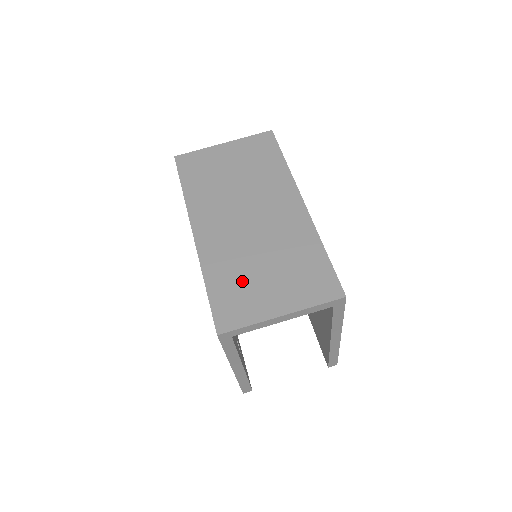
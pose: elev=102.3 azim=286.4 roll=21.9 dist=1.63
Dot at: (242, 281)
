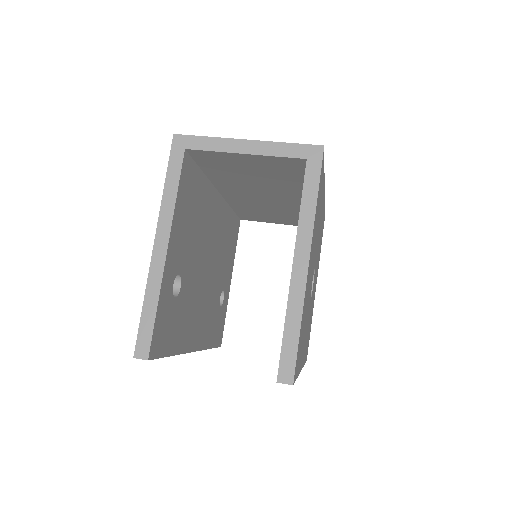
Dot at: occluded
